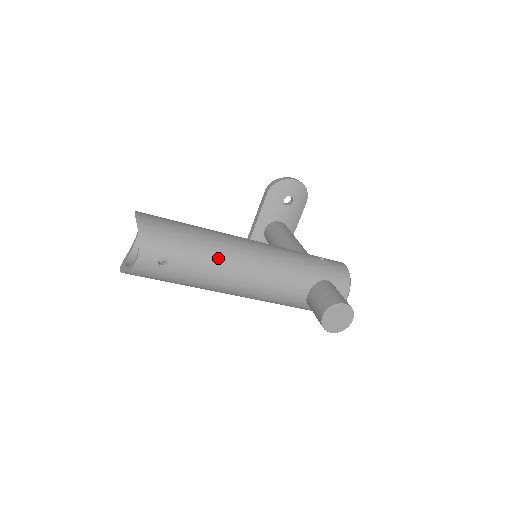
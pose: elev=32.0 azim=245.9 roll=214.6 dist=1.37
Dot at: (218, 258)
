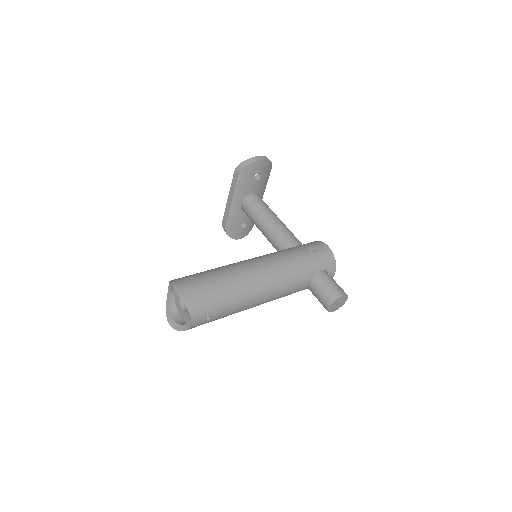
Dot at: (246, 296)
